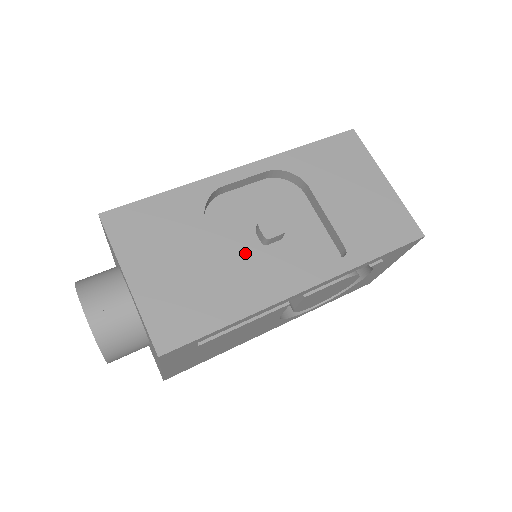
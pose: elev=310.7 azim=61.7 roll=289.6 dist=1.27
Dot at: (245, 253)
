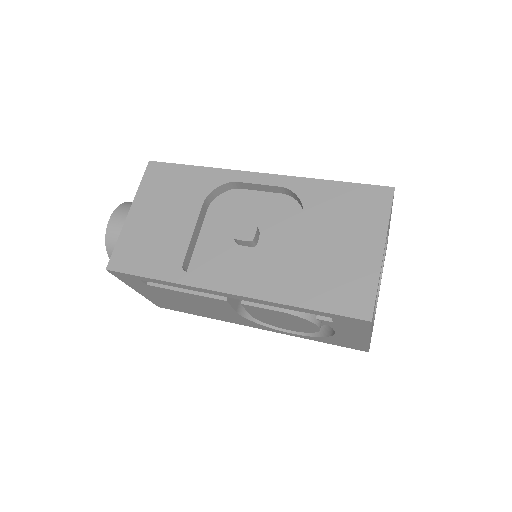
Dot at: (219, 241)
